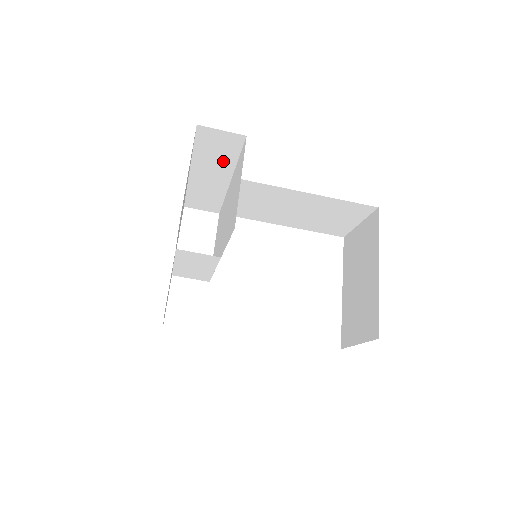
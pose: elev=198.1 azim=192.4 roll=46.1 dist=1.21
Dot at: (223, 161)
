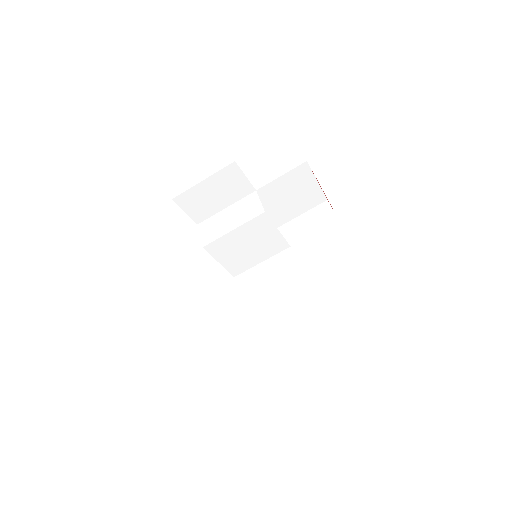
Dot at: (304, 231)
